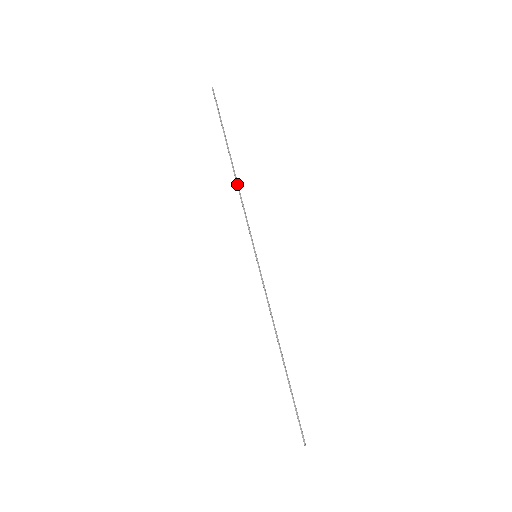
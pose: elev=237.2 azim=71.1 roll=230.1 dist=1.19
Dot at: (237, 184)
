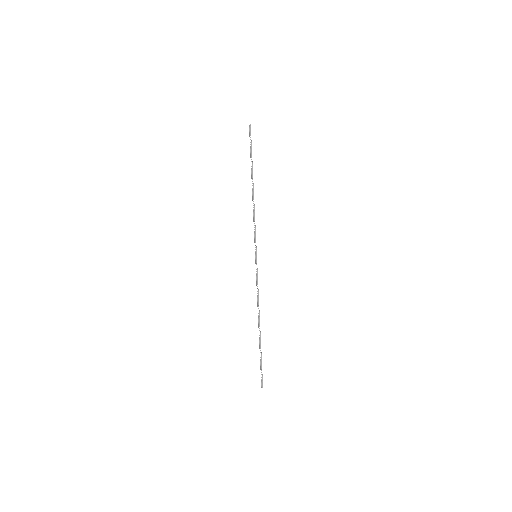
Dot at: occluded
